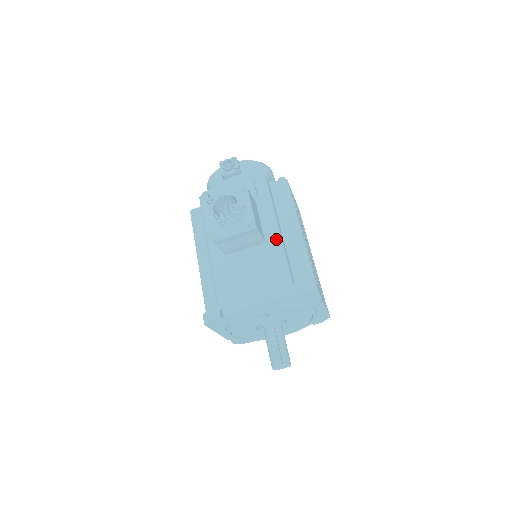
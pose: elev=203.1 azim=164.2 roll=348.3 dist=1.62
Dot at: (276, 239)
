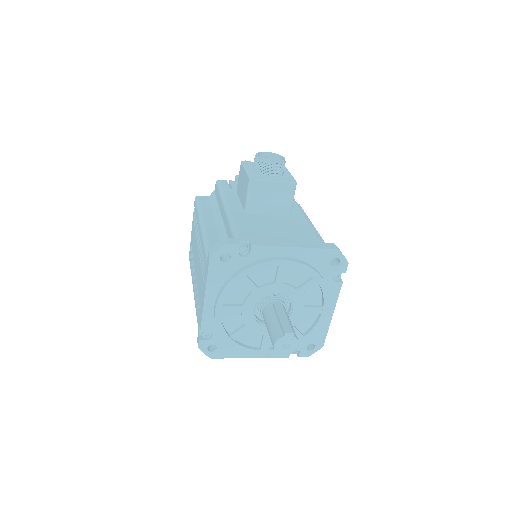
Dot at: (303, 216)
